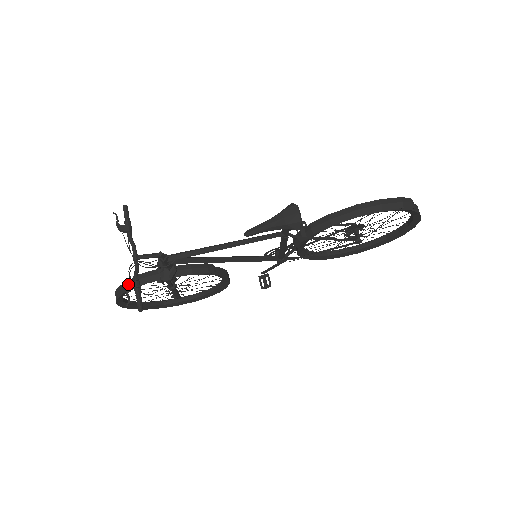
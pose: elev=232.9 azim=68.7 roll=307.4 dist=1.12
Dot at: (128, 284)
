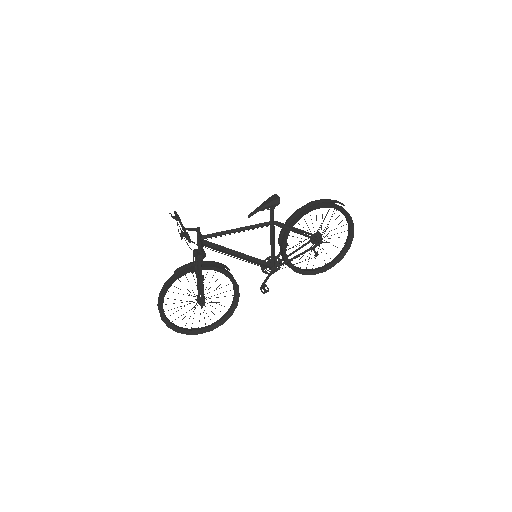
Dot at: (181, 232)
